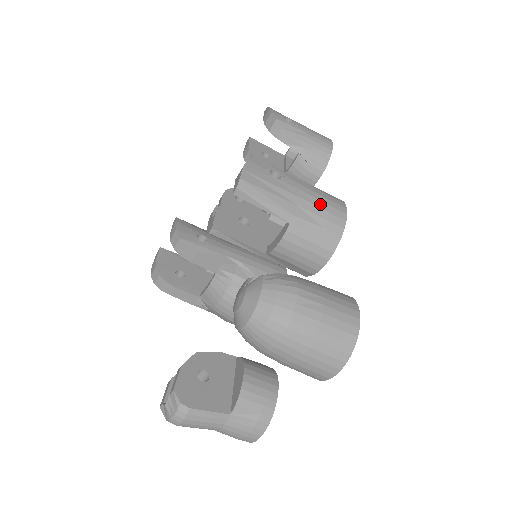
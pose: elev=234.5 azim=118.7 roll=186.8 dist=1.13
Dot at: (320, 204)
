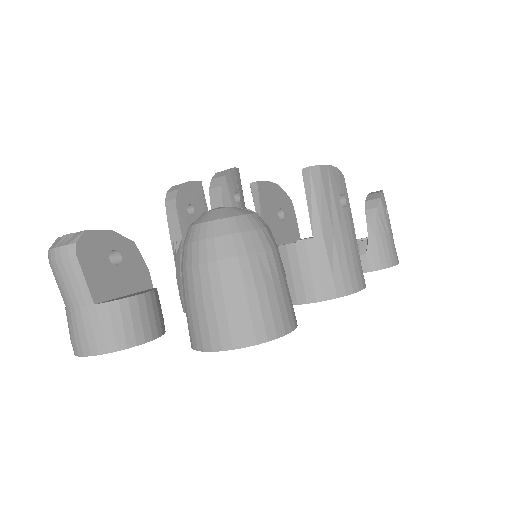
Dot at: (350, 258)
